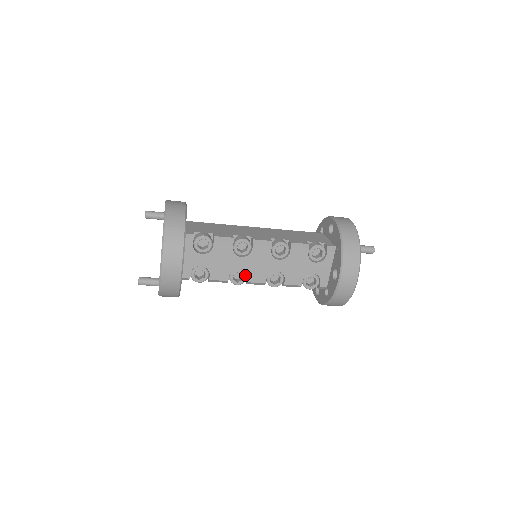
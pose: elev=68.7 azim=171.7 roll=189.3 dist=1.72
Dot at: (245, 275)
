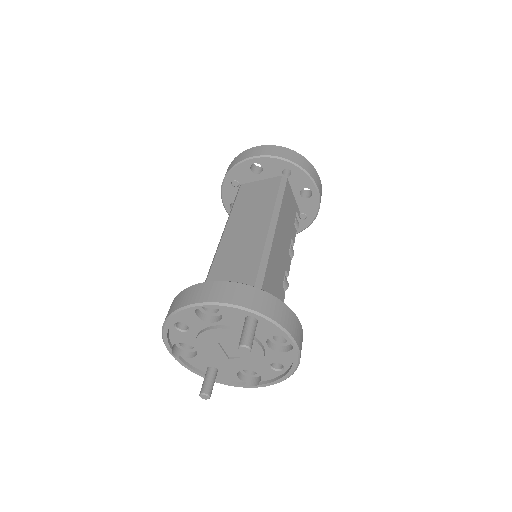
Dot at: occluded
